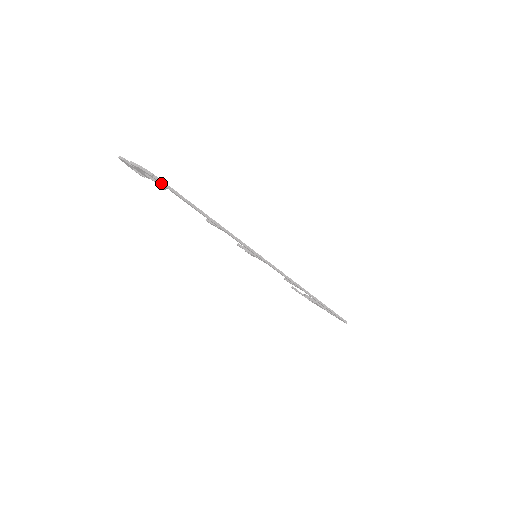
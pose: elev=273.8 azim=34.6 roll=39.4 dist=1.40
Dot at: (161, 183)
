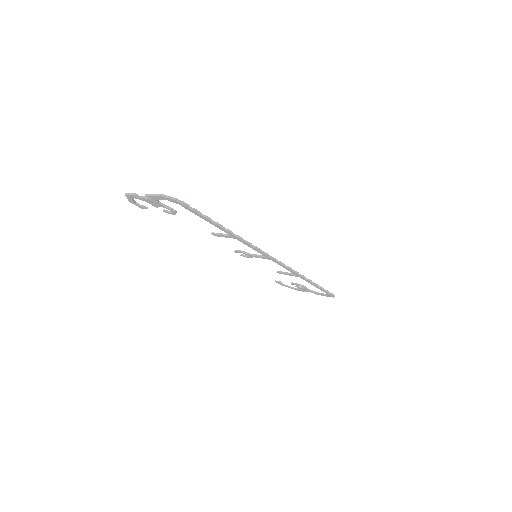
Dot at: (184, 205)
